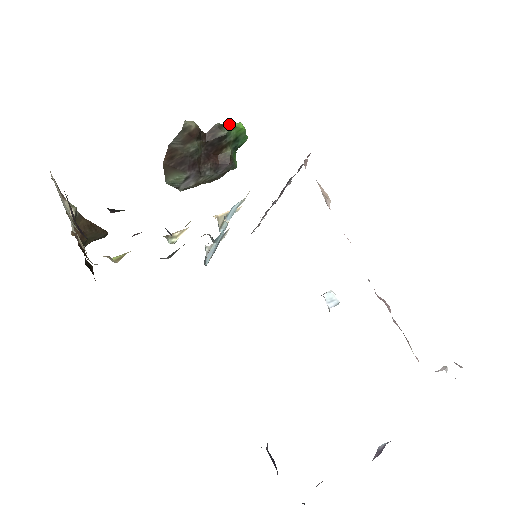
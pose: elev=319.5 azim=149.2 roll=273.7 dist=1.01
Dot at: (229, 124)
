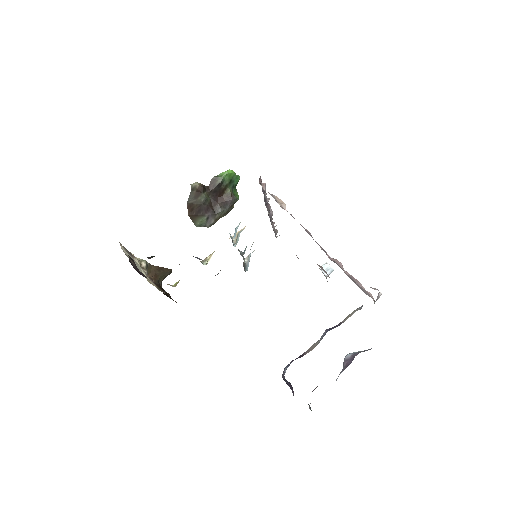
Dot at: (222, 174)
